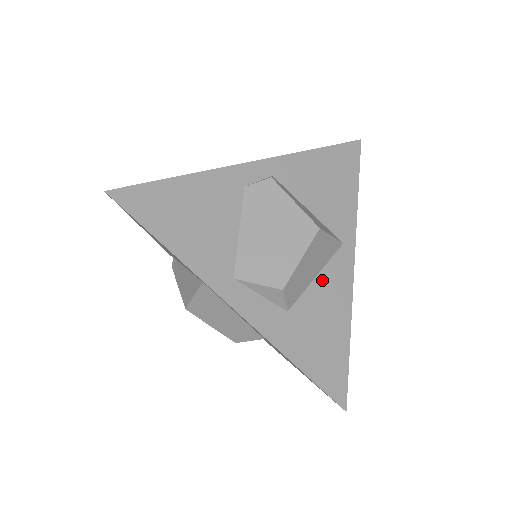
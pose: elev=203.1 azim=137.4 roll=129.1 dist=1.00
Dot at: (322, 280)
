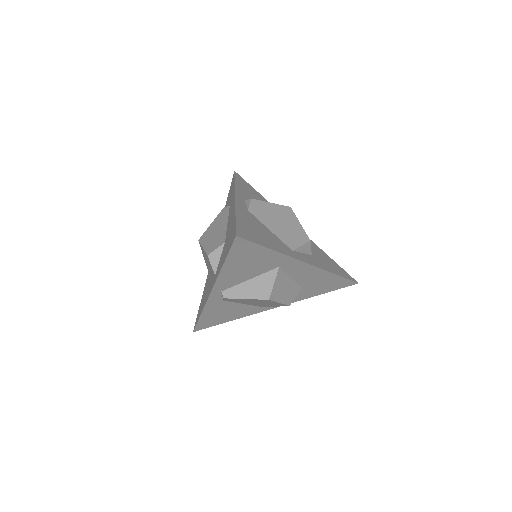
Dot at: occluded
